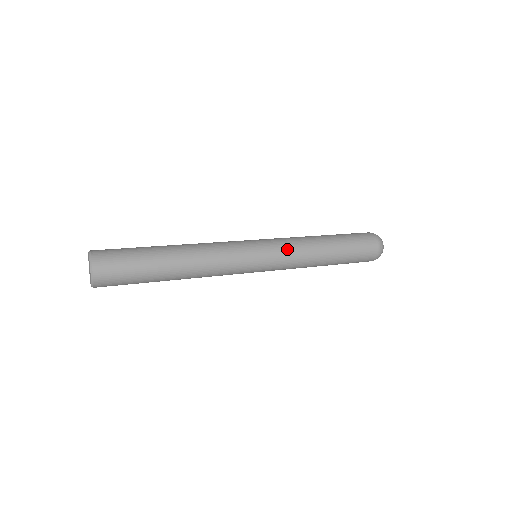
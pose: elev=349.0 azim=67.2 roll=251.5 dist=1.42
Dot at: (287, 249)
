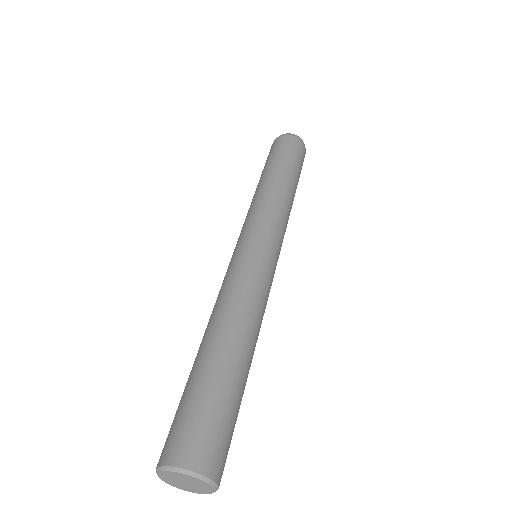
Dot at: occluded
